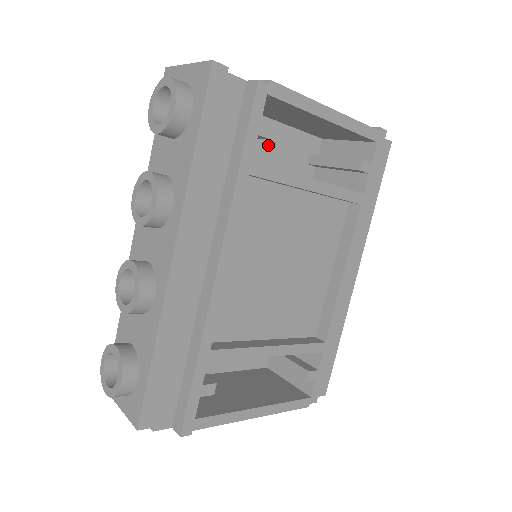
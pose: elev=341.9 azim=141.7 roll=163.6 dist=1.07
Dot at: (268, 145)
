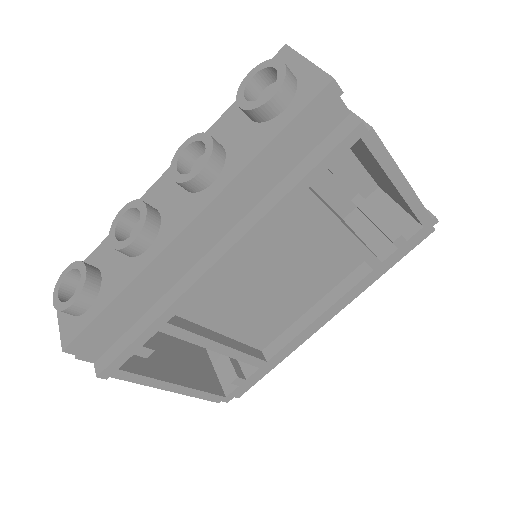
Dot at: occluded
